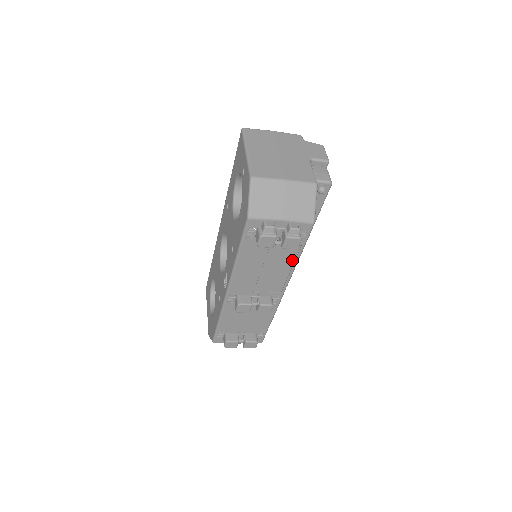
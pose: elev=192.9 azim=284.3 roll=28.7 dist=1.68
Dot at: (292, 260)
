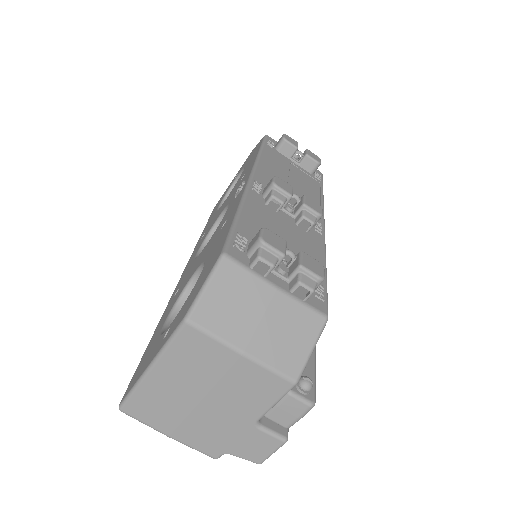
Dot at: (317, 192)
